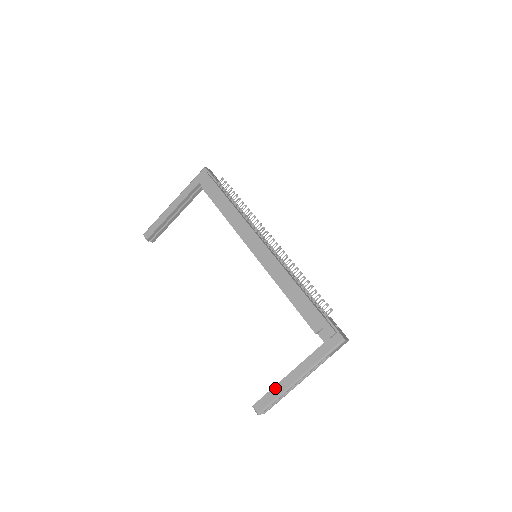
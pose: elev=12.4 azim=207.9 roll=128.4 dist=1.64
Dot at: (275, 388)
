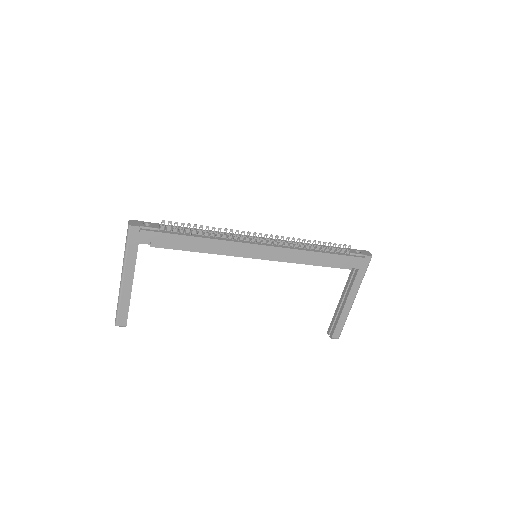
Dot at: (341, 318)
